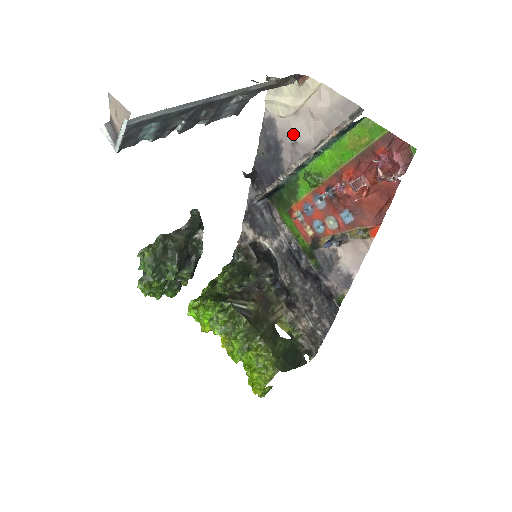
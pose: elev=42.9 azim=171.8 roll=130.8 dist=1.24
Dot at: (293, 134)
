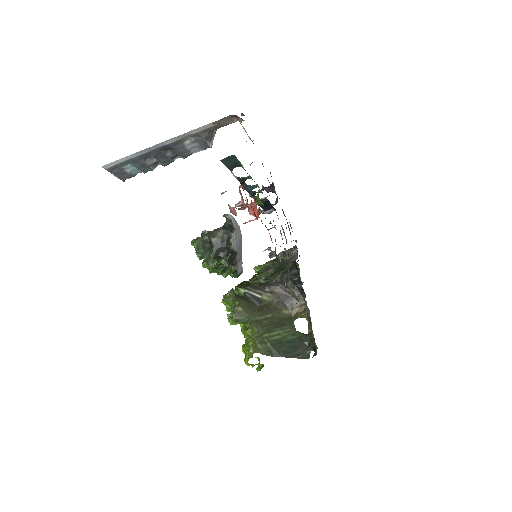
Dot at: occluded
